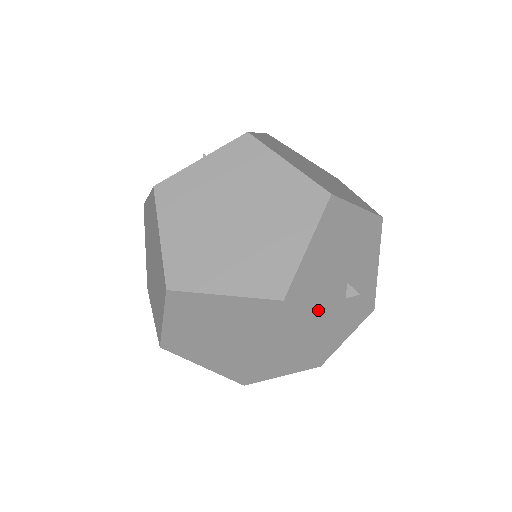
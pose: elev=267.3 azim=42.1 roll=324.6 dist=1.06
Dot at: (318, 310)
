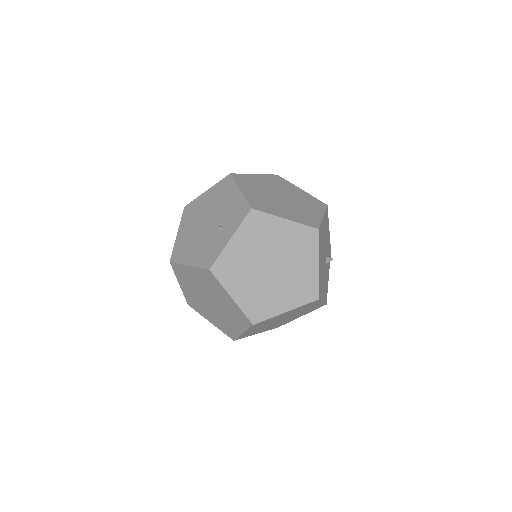
Dot at: (323, 284)
